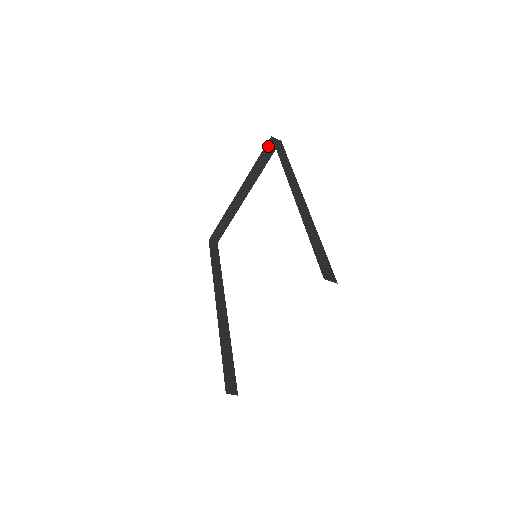
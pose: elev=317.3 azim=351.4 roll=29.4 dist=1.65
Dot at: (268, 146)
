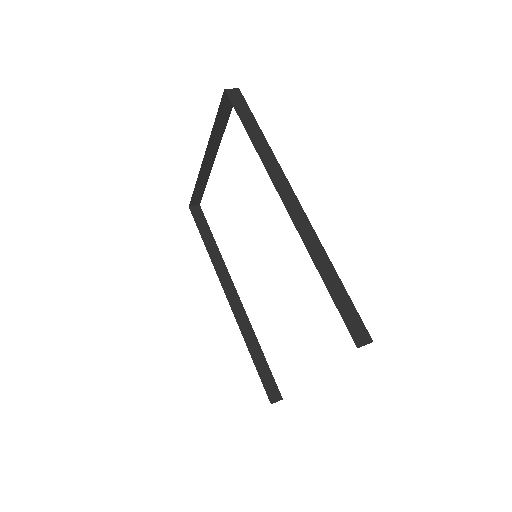
Dot at: (224, 100)
